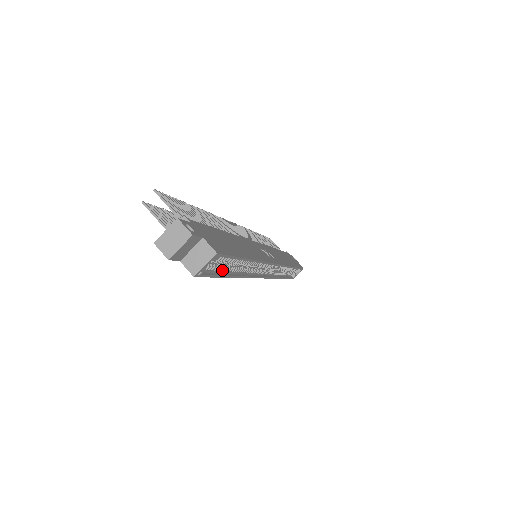
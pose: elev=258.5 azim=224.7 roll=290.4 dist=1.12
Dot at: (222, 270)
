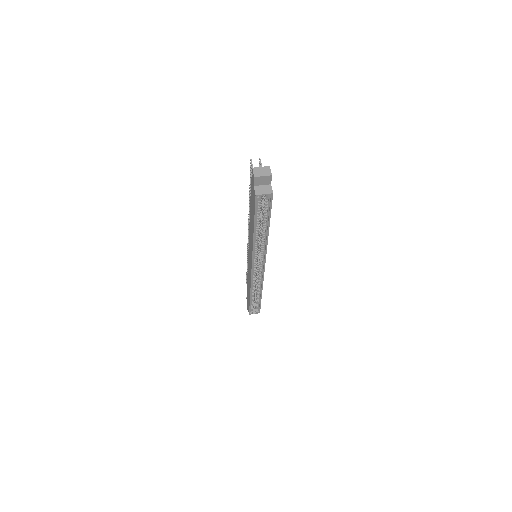
Dot at: (257, 218)
